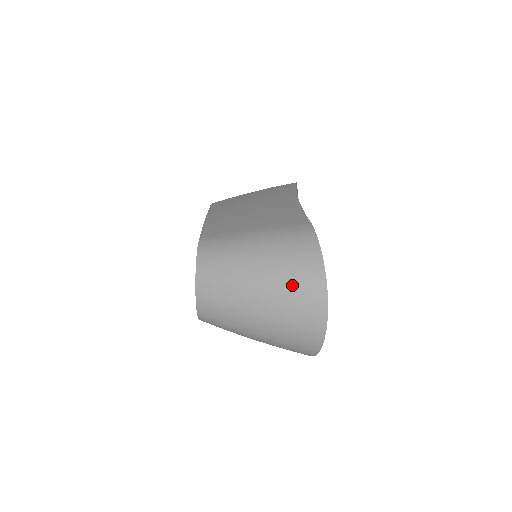
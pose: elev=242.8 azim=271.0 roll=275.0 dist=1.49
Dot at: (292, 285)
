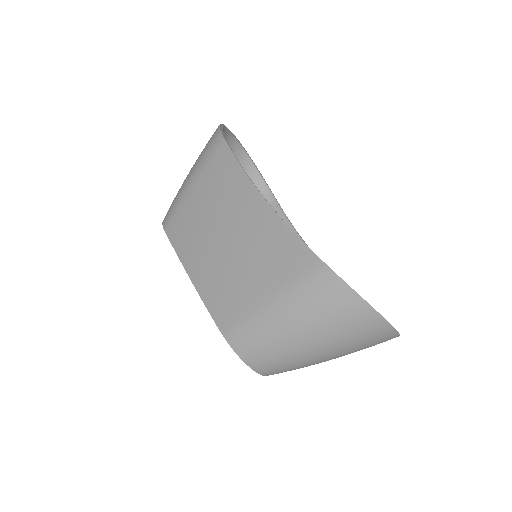
Dot at: (350, 335)
